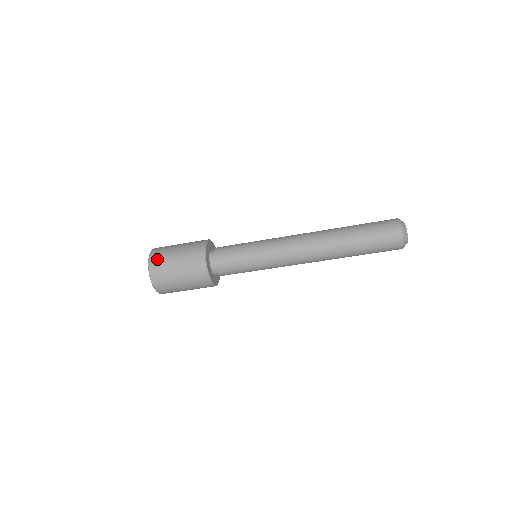
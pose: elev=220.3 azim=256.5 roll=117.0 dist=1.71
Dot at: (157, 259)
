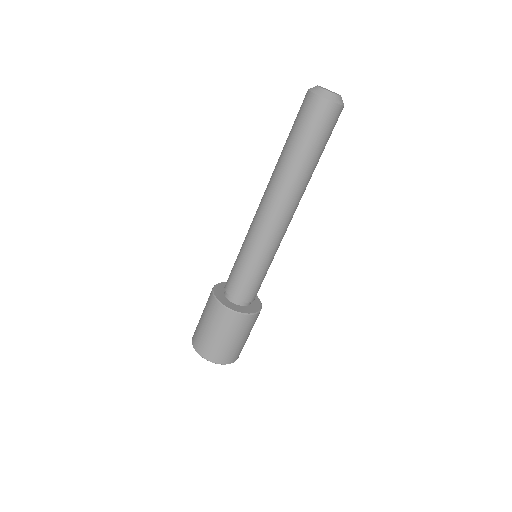
Dot at: occluded
